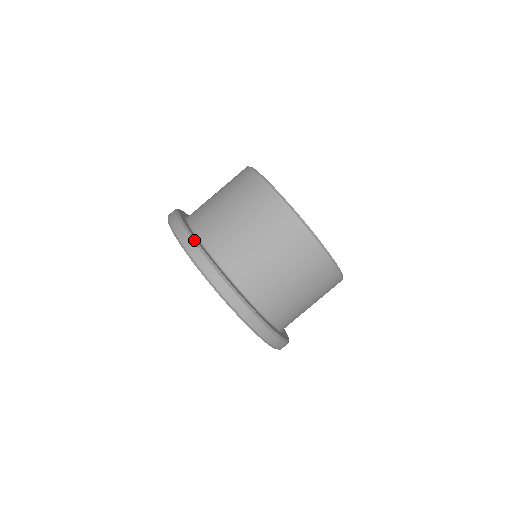
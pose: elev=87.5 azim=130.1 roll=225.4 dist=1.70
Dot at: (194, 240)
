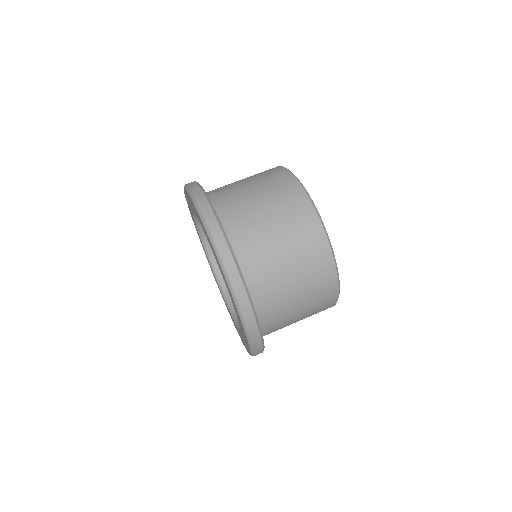
Dot at: (197, 182)
